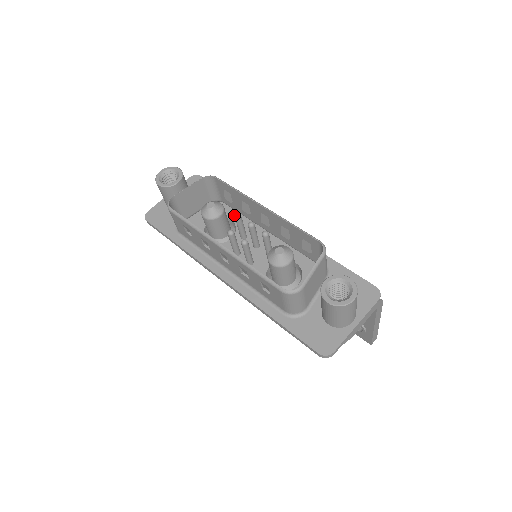
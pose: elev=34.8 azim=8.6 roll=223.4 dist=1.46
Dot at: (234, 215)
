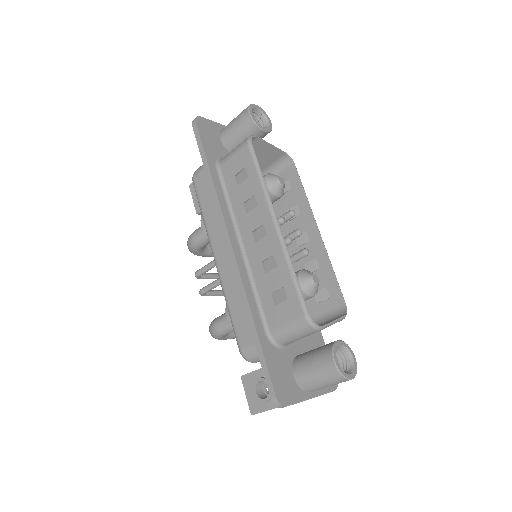
Dot at: occluded
